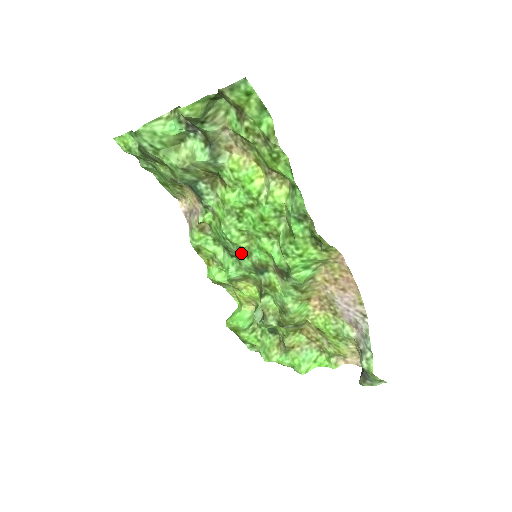
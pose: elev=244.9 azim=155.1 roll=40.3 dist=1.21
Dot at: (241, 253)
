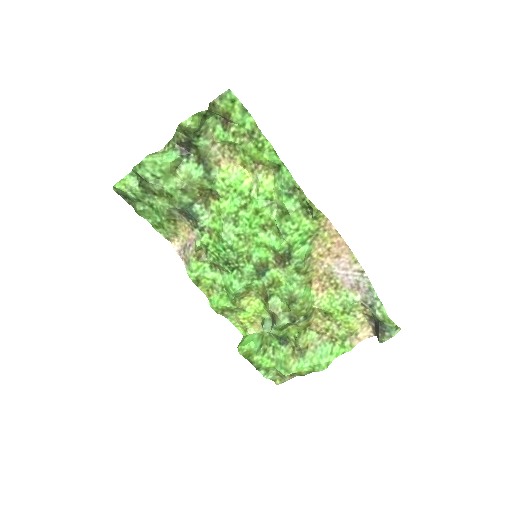
Dot at: (241, 260)
